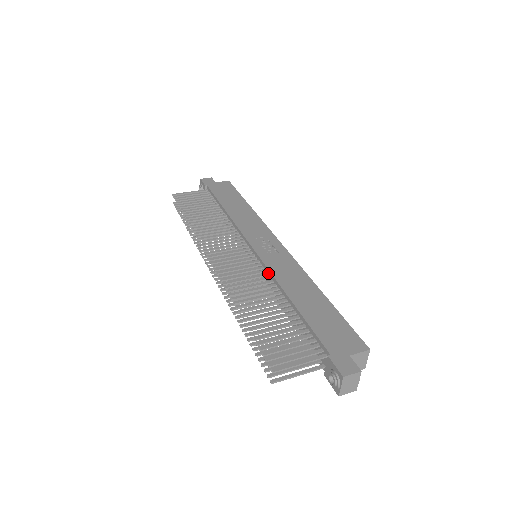
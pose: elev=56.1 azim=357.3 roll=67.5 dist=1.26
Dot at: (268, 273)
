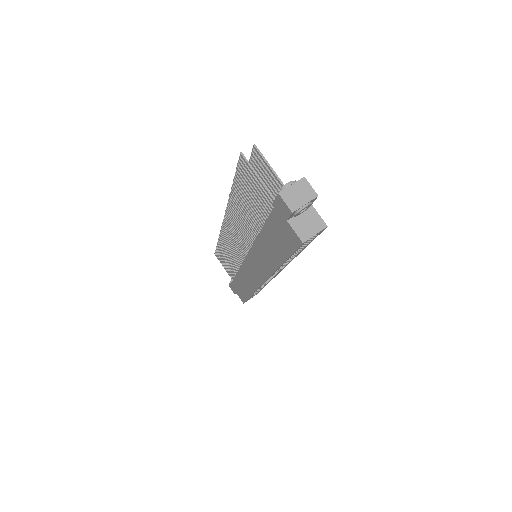
Dot at: occluded
